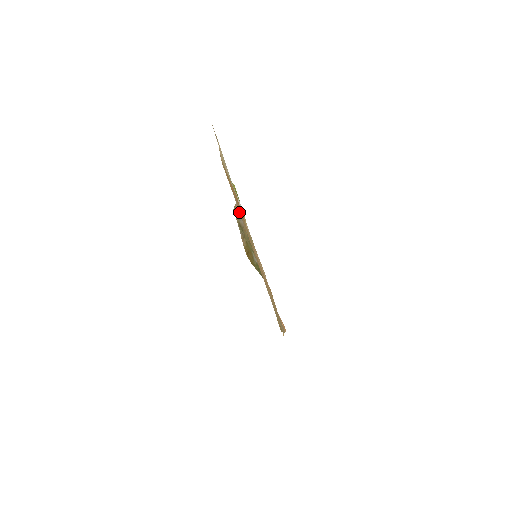
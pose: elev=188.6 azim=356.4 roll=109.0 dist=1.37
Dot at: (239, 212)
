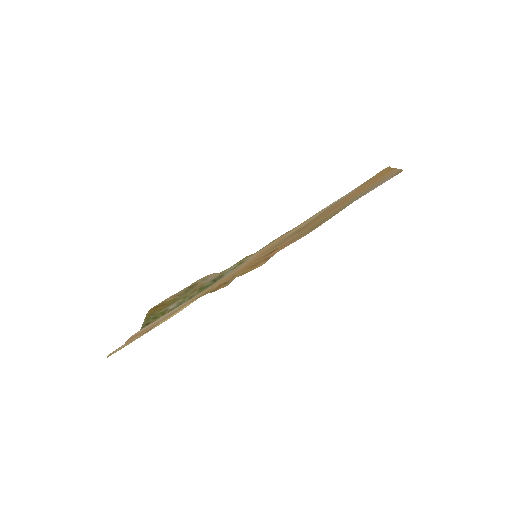
Dot at: (218, 274)
